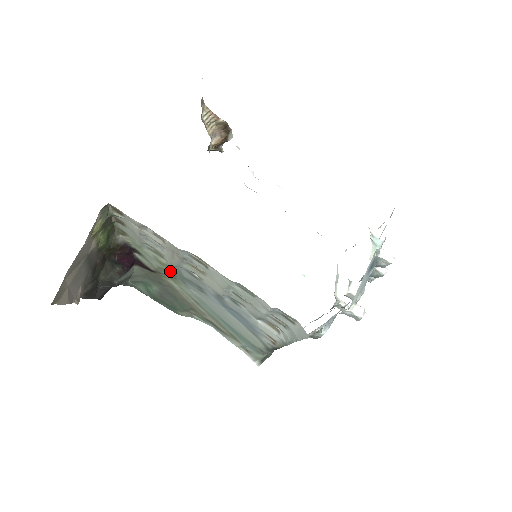
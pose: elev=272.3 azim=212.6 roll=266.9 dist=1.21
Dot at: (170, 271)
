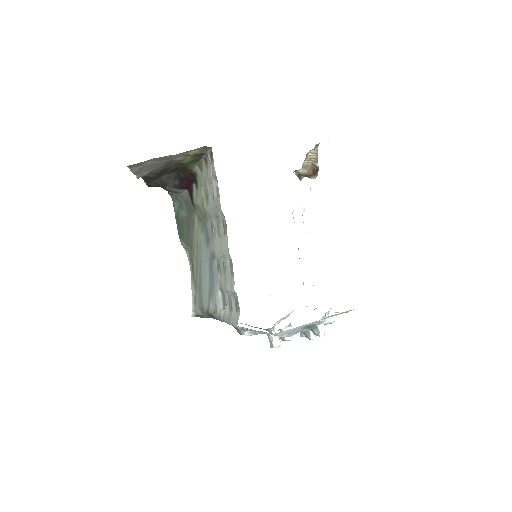
Dot at: (202, 214)
